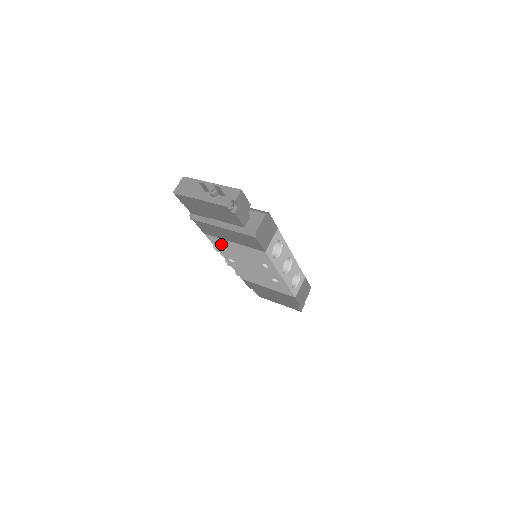
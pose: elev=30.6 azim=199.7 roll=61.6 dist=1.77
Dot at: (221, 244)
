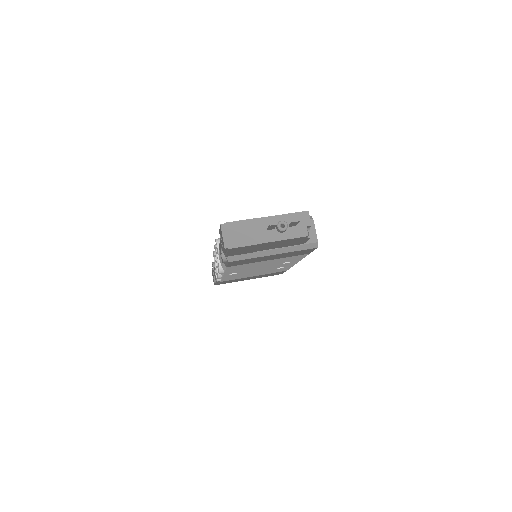
Dot at: (242, 267)
